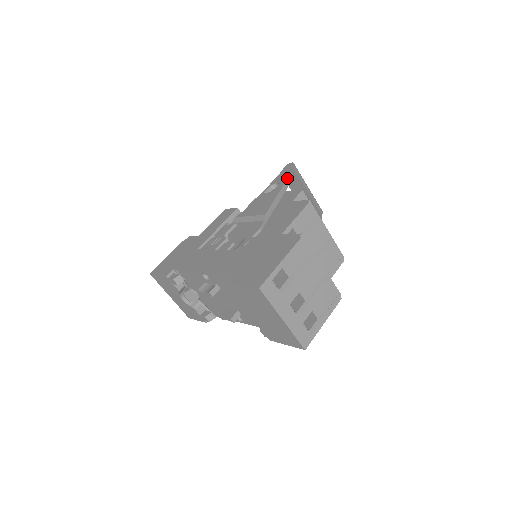
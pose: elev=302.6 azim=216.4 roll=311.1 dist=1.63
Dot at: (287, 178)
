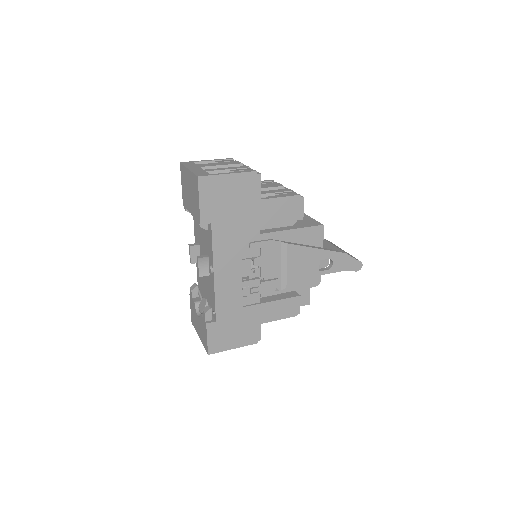
Dot at: occluded
